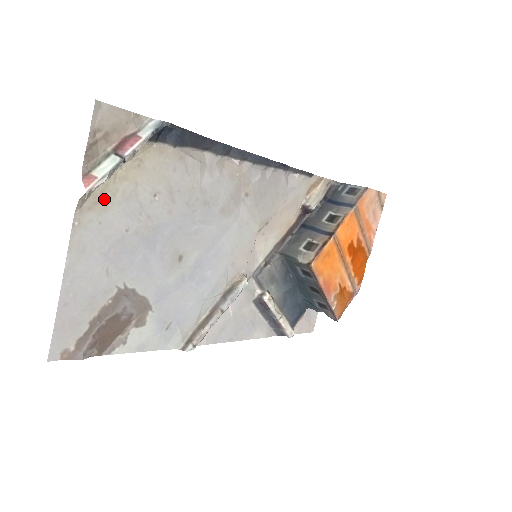
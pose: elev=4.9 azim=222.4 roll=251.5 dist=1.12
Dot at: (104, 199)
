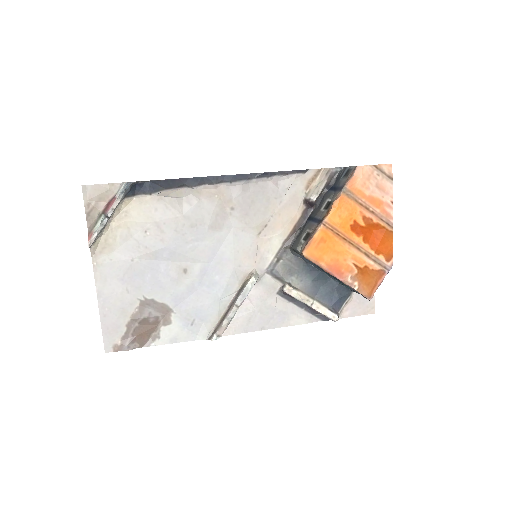
Dot at: (109, 244)
